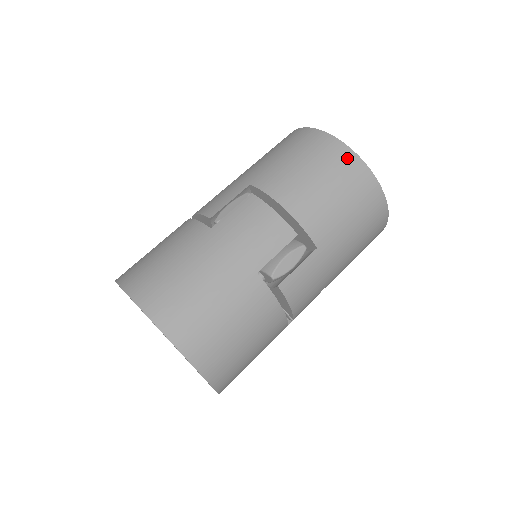
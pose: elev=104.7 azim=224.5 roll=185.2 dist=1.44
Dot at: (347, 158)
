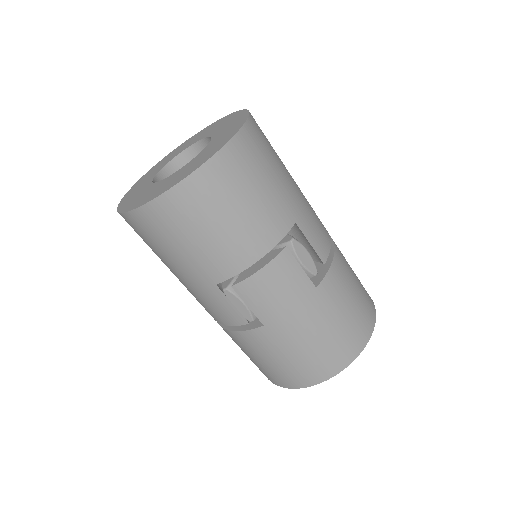
Dot at: (372, 312)
